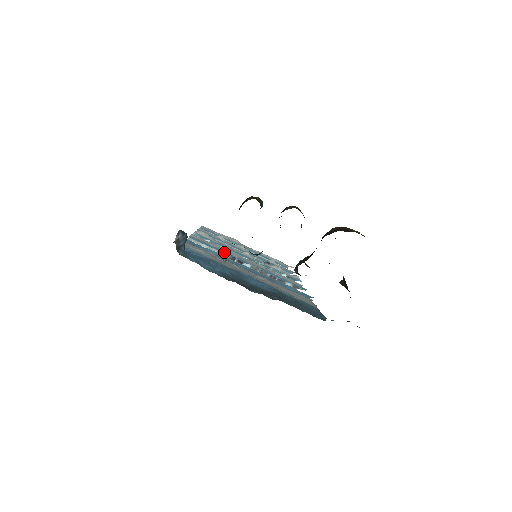
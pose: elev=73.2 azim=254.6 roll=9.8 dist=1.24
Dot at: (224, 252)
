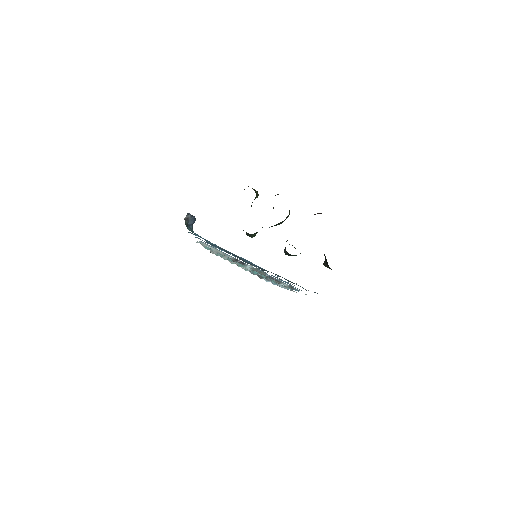
Dot at: (229, 255)
